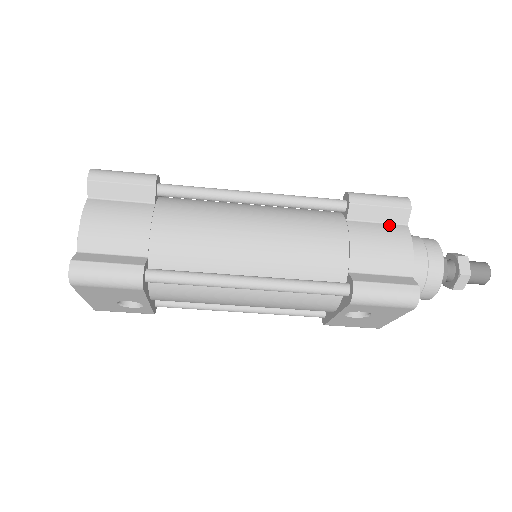
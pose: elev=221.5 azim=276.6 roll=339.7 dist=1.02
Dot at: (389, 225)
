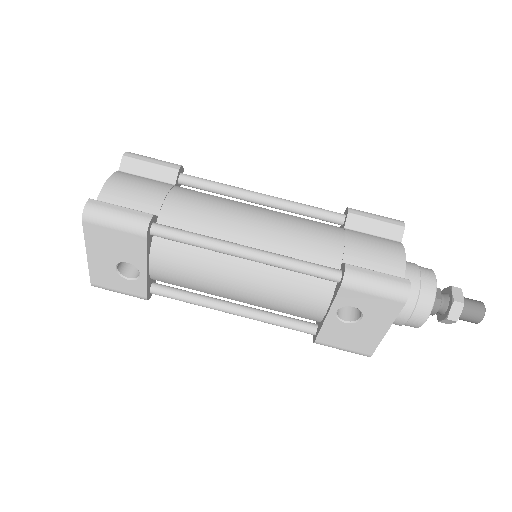
Dot at: (384, 238)
